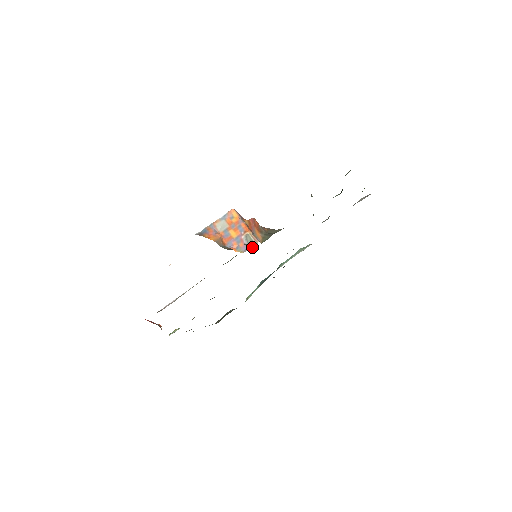
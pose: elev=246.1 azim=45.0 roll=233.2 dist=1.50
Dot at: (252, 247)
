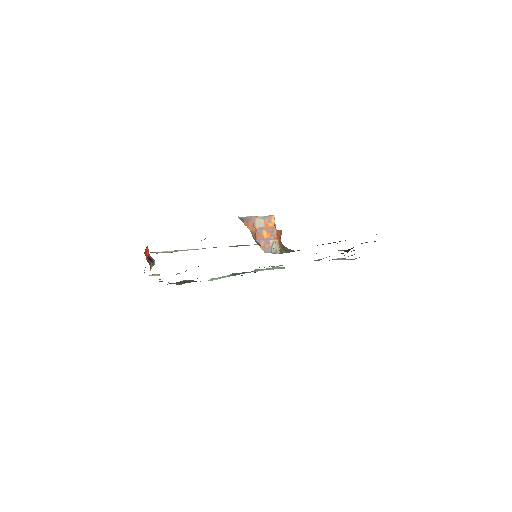
Dot at: (273, 253)
